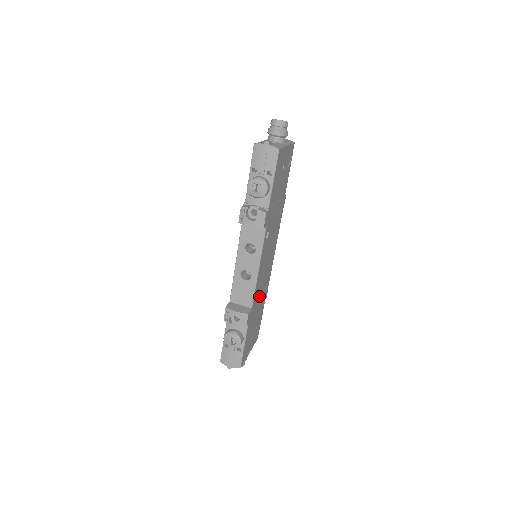
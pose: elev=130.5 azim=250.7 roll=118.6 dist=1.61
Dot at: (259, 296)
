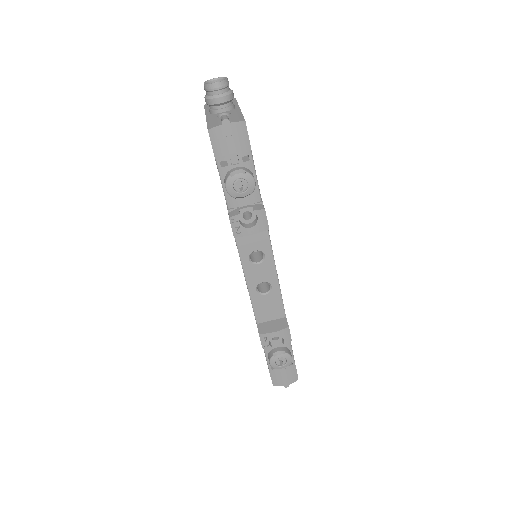
Dot at: occluded
